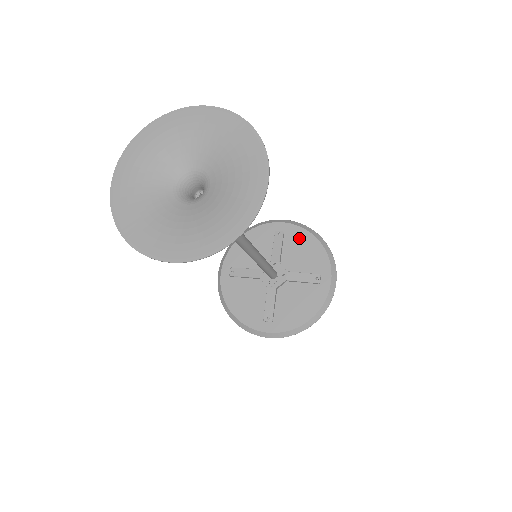
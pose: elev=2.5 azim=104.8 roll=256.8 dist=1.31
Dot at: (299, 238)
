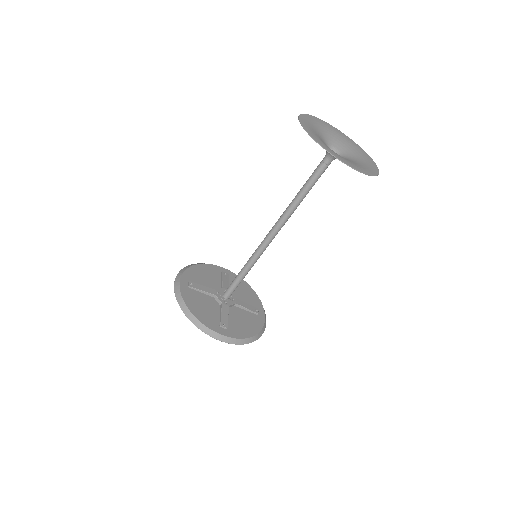
Dot at: occluded
